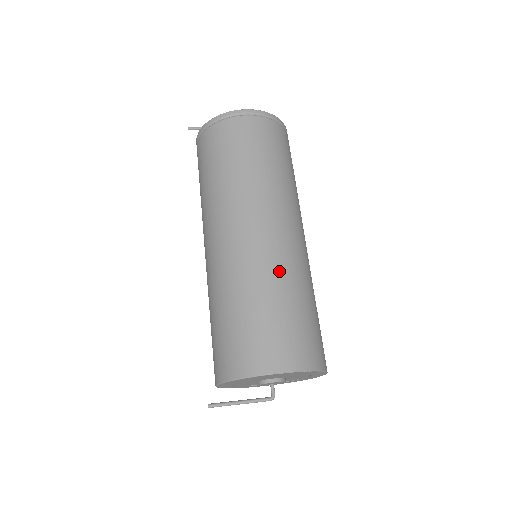
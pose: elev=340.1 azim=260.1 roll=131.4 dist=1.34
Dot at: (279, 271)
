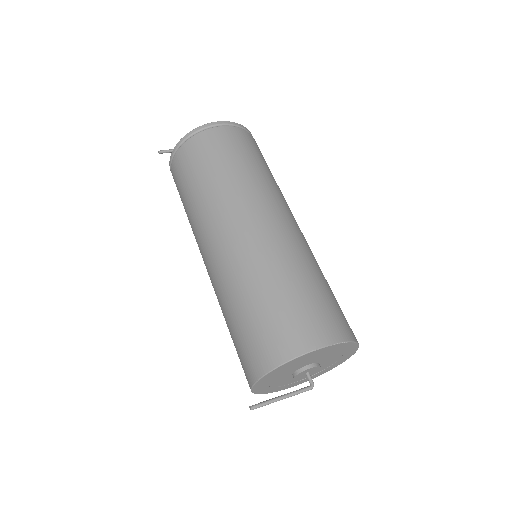
Dot at: (292, 255)
